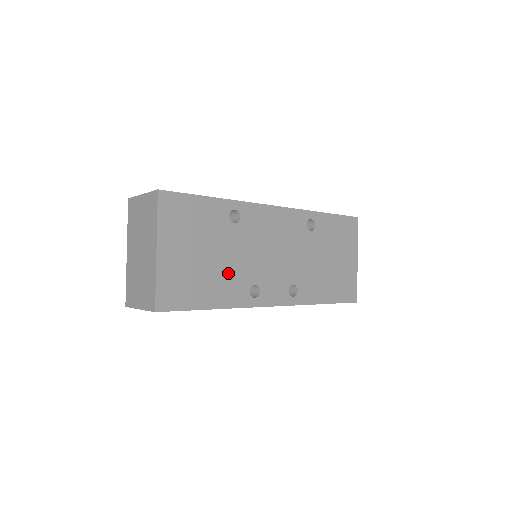
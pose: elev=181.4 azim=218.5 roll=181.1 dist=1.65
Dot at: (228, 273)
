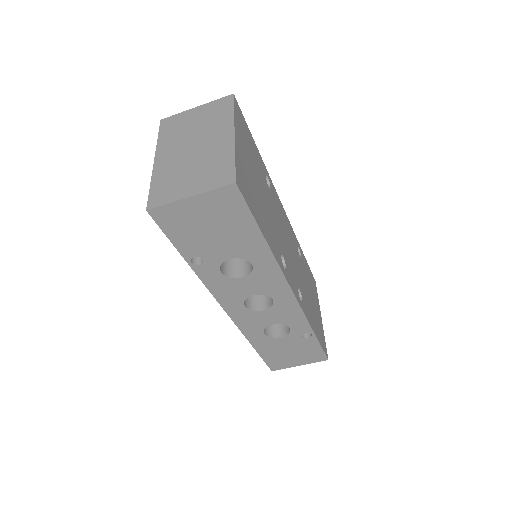
Dot at: (269, 221)
